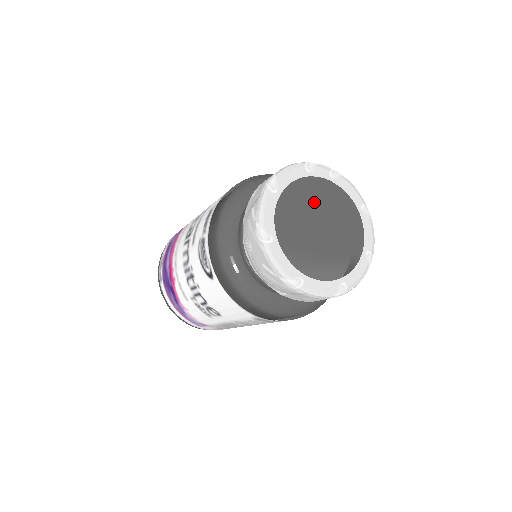
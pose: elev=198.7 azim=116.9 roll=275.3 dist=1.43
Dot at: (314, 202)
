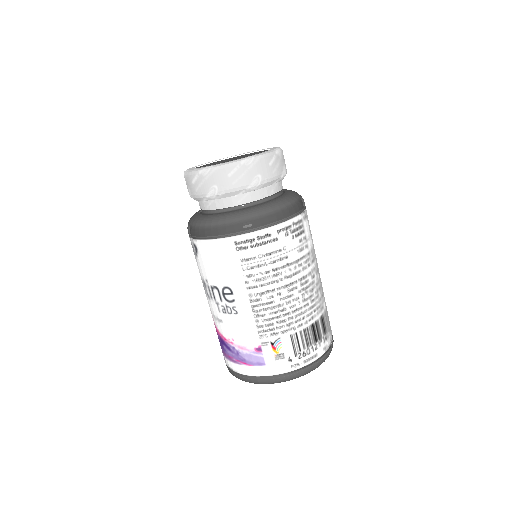
Dot at: occluded
